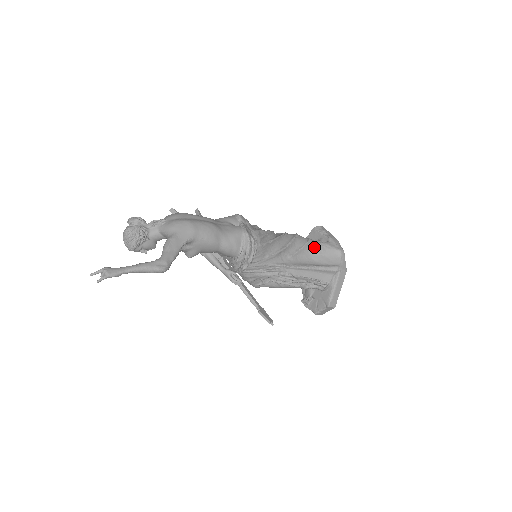
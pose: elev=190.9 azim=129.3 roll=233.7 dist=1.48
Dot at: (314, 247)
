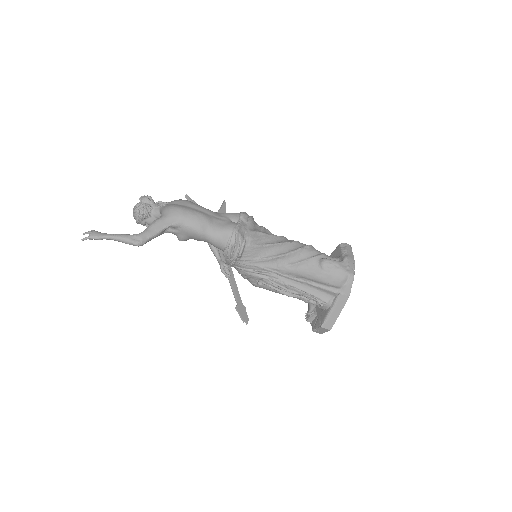
Dot at: (321, 262)
